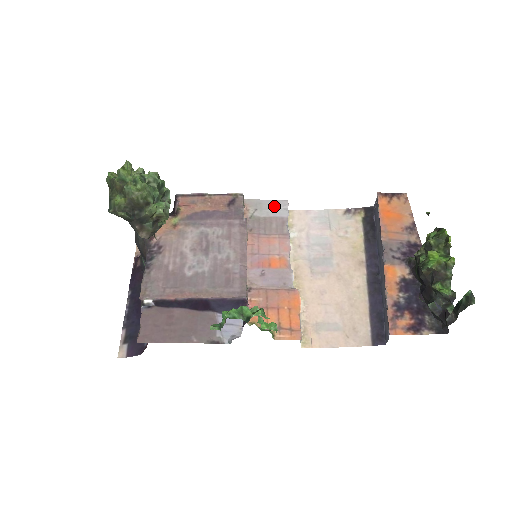
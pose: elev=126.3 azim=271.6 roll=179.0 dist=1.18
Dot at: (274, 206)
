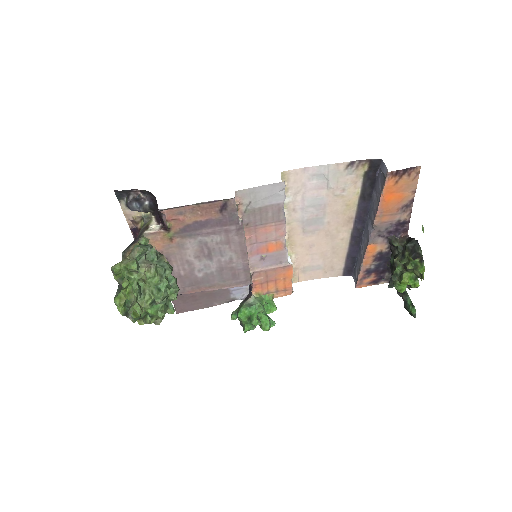
Dot at: (269, 193)
